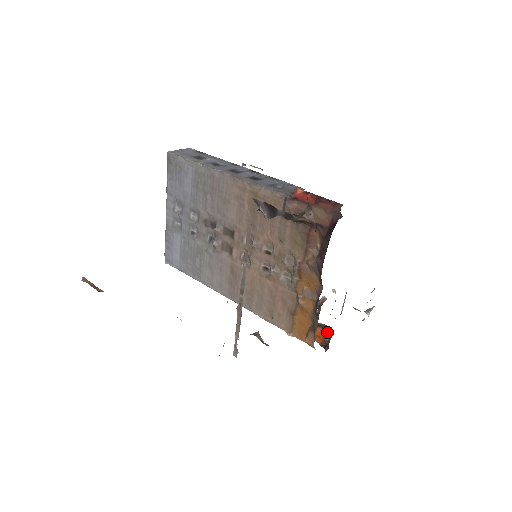
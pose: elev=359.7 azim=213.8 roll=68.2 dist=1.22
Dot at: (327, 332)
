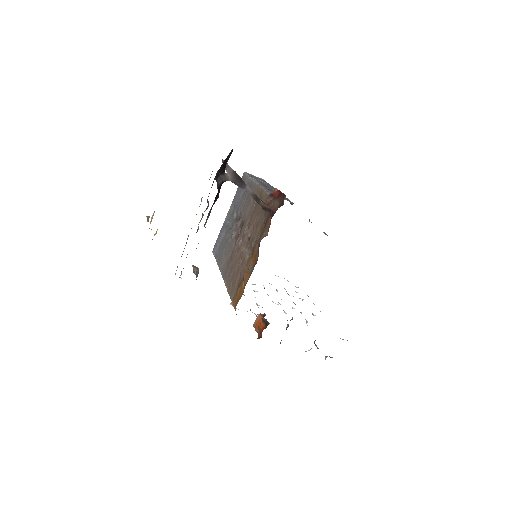
Dot at: (266, 327)
